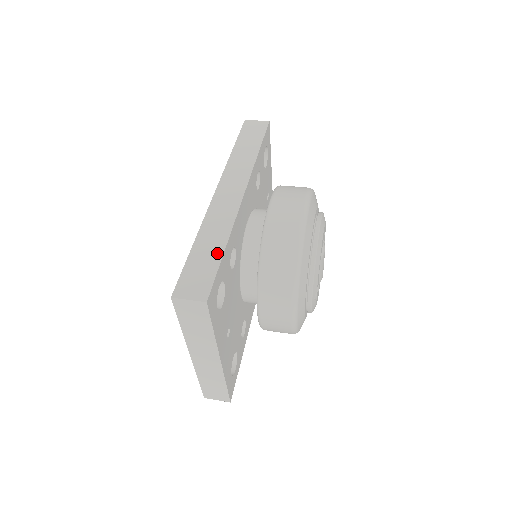
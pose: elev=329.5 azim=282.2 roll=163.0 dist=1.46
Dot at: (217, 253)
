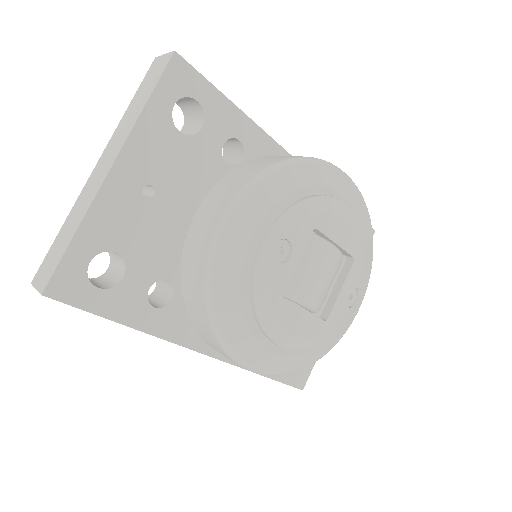
Dot at: (226, 100)
